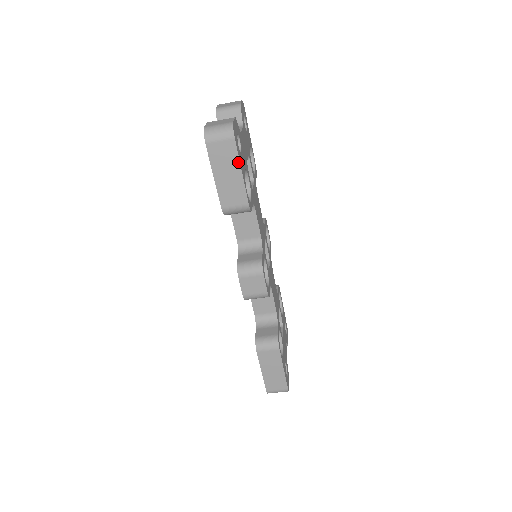
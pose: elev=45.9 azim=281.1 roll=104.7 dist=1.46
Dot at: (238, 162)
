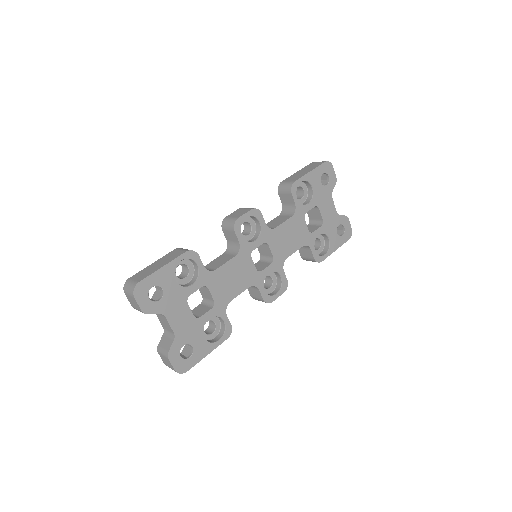
Dot at: (201, 359)
